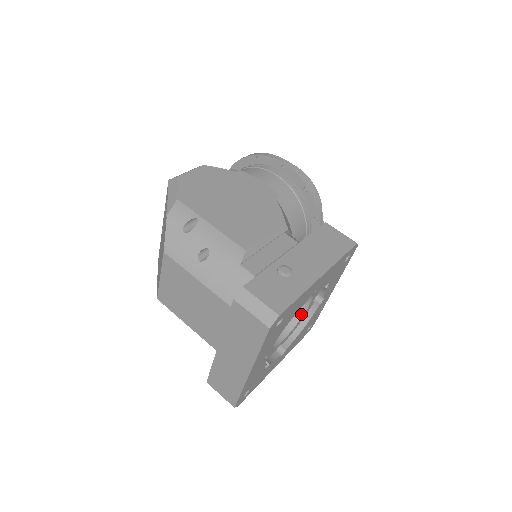
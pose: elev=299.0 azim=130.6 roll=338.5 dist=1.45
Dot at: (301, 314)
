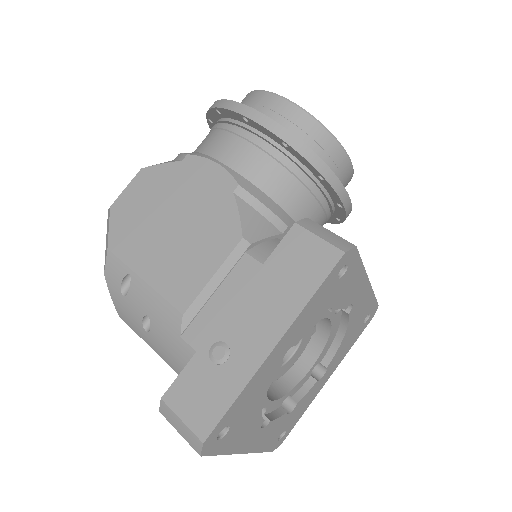
Dot at: (328, 328)
